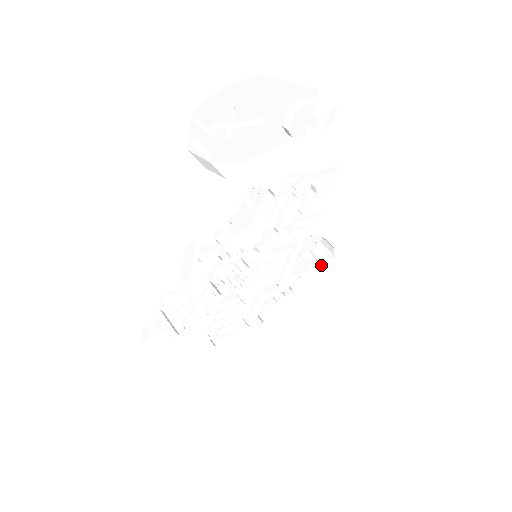
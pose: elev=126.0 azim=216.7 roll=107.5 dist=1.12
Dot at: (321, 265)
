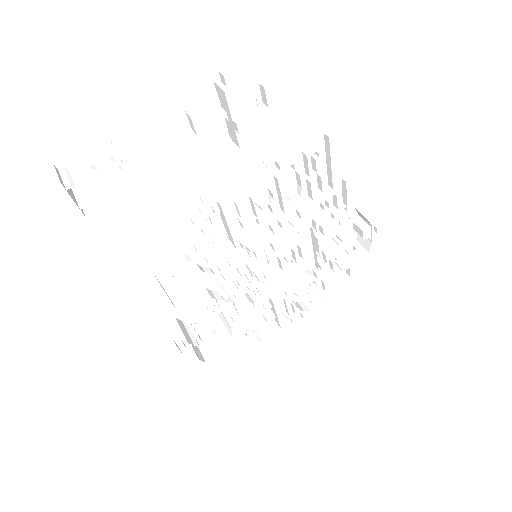
Dot at: (366, 238)
